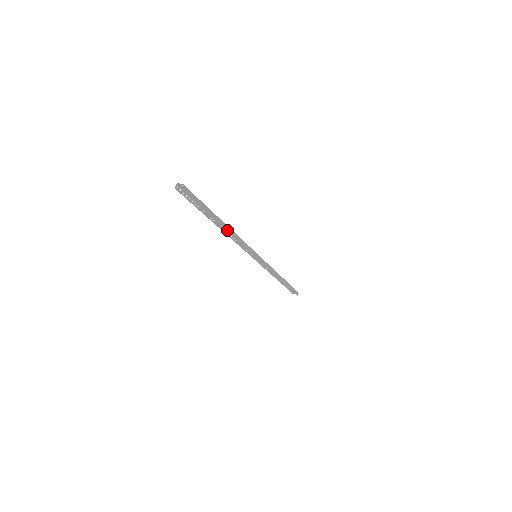
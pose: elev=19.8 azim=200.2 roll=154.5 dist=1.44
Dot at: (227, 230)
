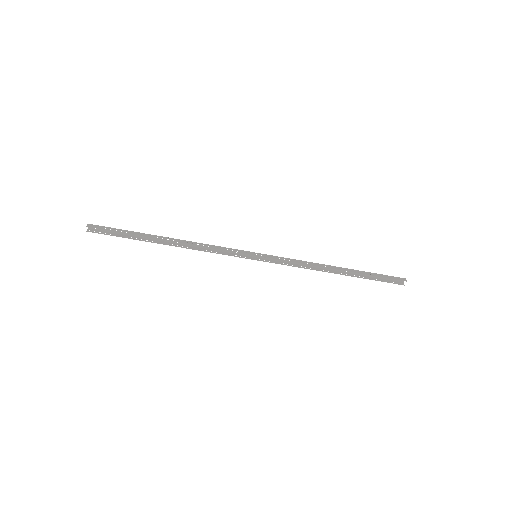
Dot at: (176, 241)
